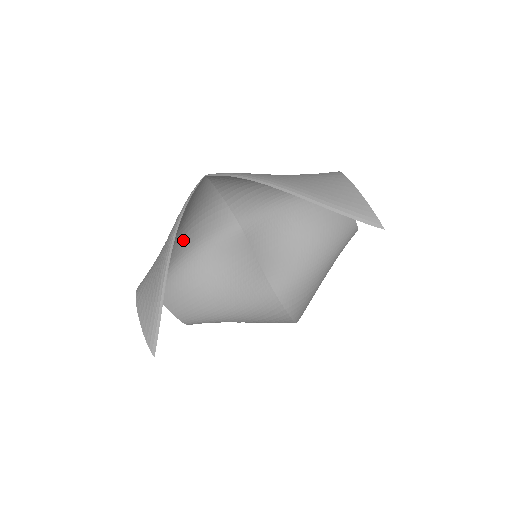
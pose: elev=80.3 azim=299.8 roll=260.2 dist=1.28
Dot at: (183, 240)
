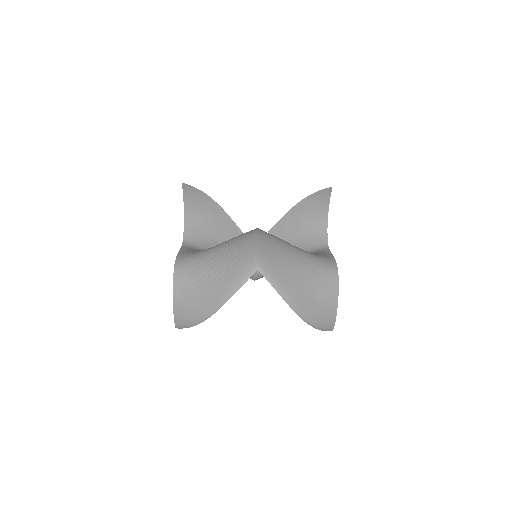
Dot at: occluded
